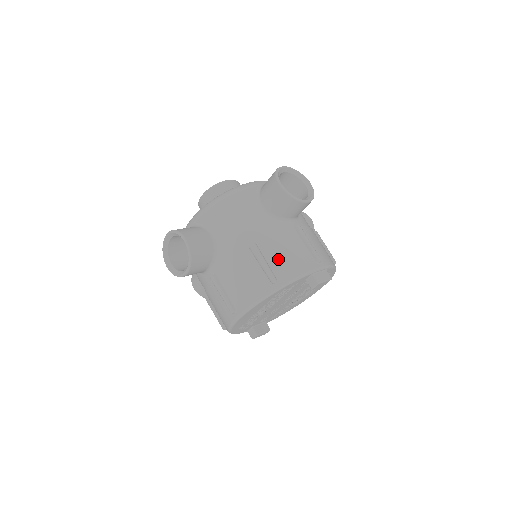
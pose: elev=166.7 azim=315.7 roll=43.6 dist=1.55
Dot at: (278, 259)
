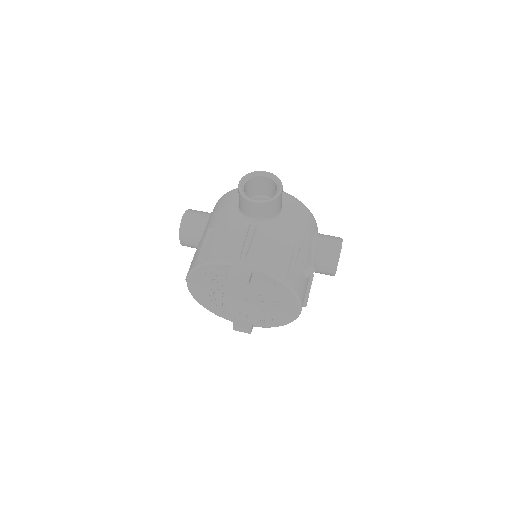
Dot at: (214, 244)
